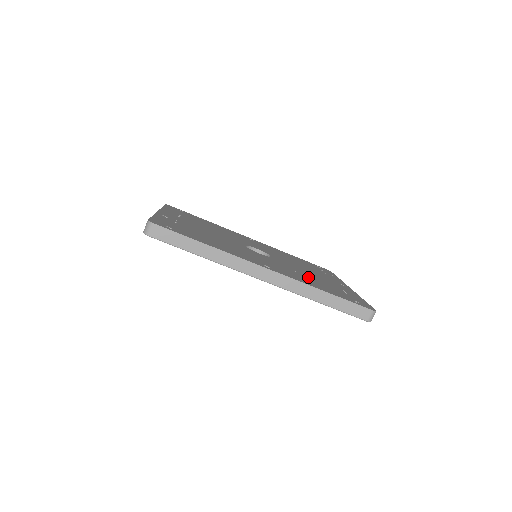
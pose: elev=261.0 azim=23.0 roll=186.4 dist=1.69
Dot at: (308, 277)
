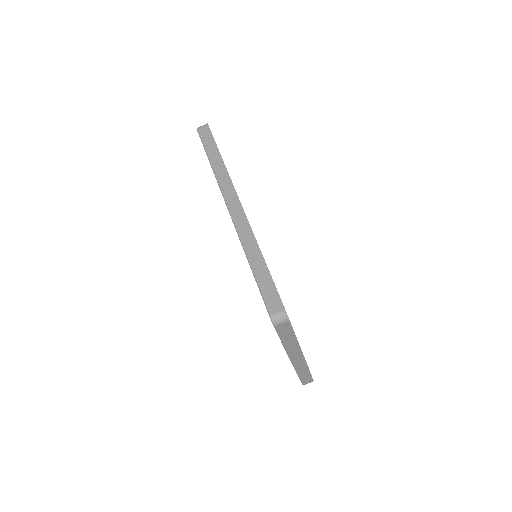
Dot at: occluded
